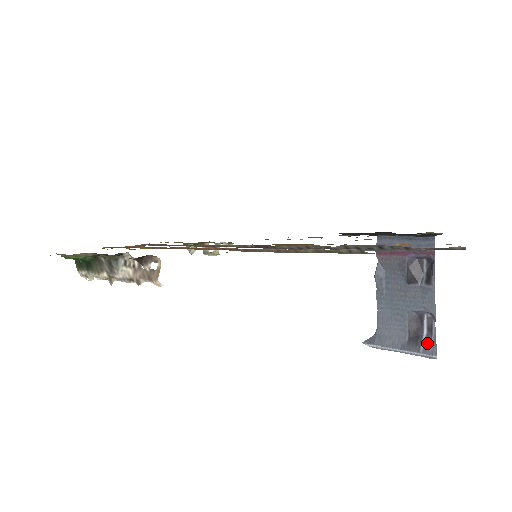
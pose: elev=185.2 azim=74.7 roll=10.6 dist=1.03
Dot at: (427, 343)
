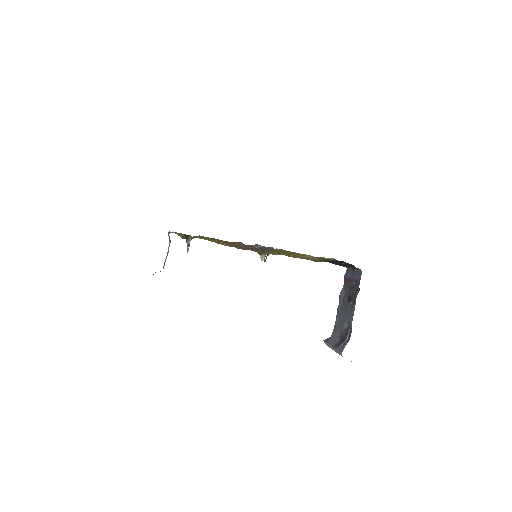
Dot at: (343, 345)
